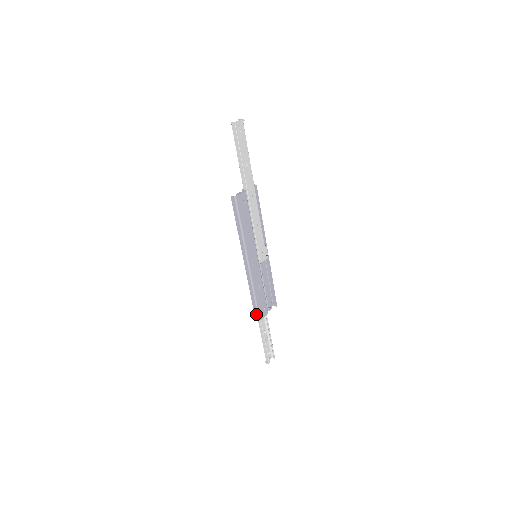
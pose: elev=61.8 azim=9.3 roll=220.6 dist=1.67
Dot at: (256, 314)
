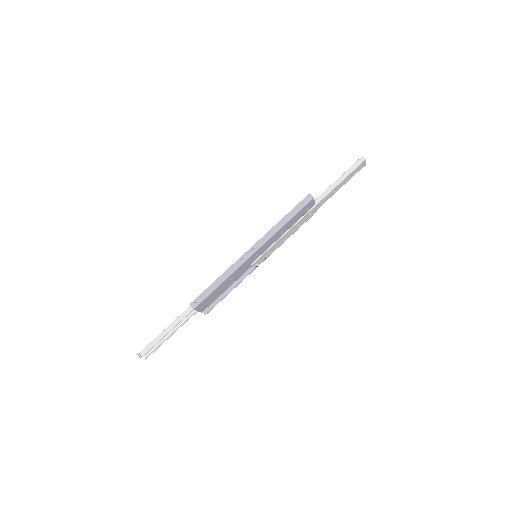
Dot at: (198, 300)
